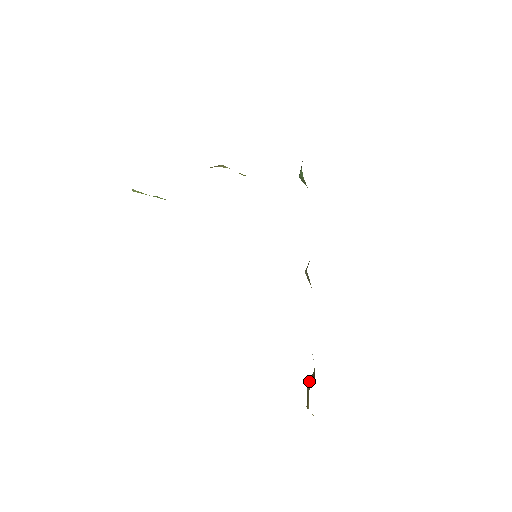
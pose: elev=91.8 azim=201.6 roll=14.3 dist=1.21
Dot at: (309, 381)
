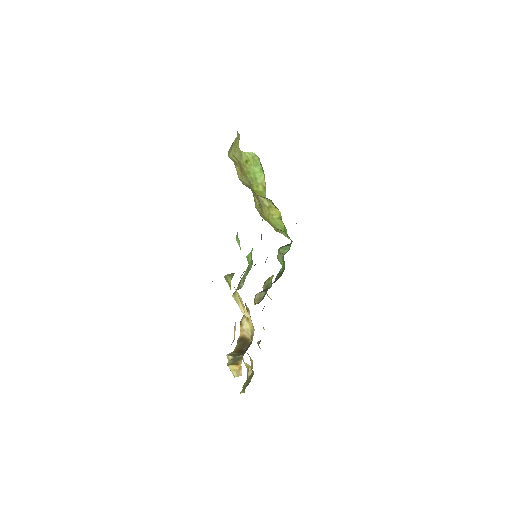
Dot at: (231, 353)
